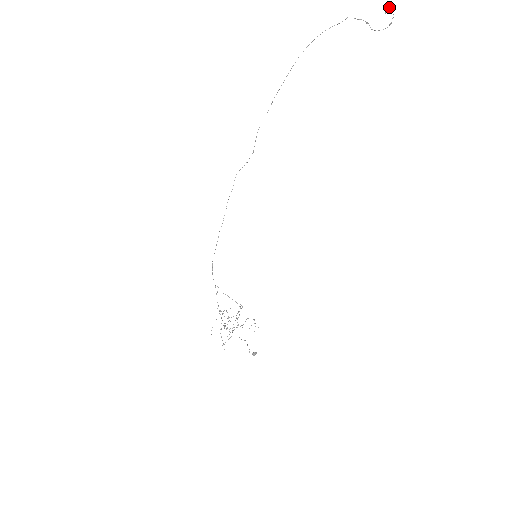
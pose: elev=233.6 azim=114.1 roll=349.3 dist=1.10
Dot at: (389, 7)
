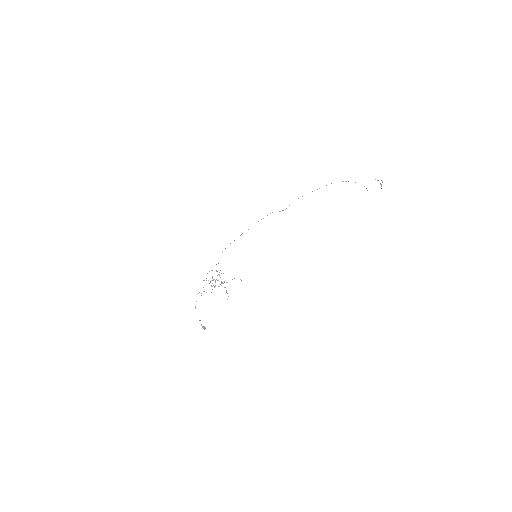
Dot at: (381, 186)
